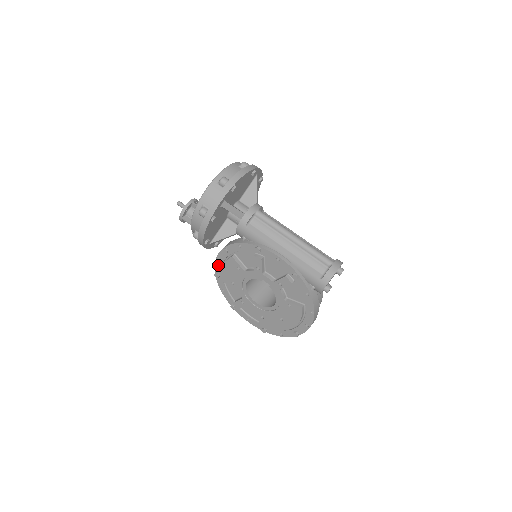
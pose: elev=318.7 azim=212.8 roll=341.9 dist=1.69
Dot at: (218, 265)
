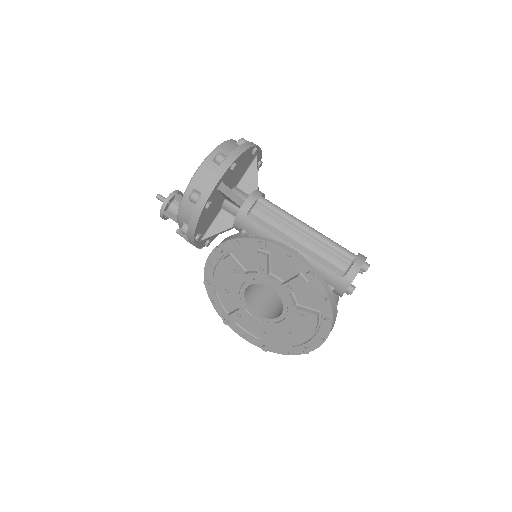
Dot at: (209, 269)
